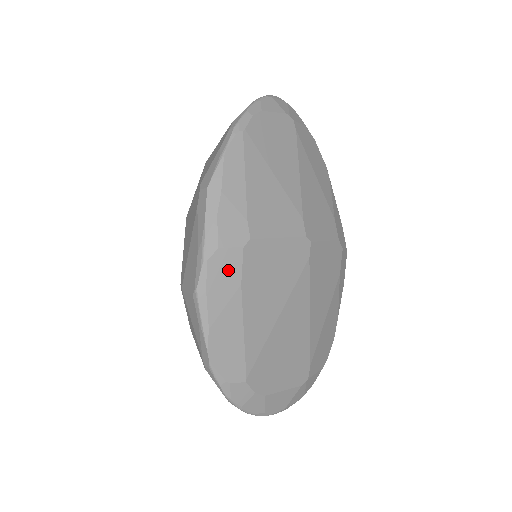
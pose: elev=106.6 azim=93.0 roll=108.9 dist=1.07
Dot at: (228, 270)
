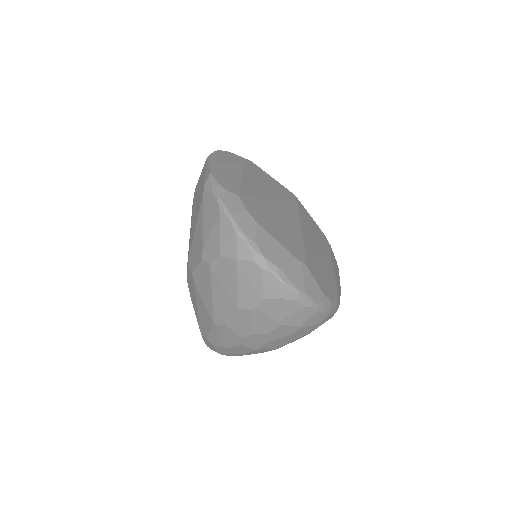
Dot at: (234, 158)
